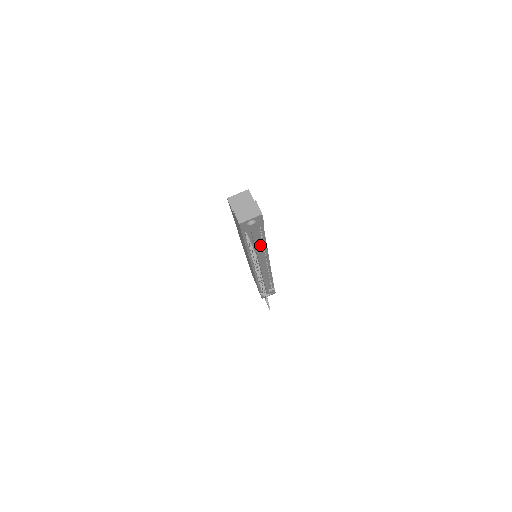
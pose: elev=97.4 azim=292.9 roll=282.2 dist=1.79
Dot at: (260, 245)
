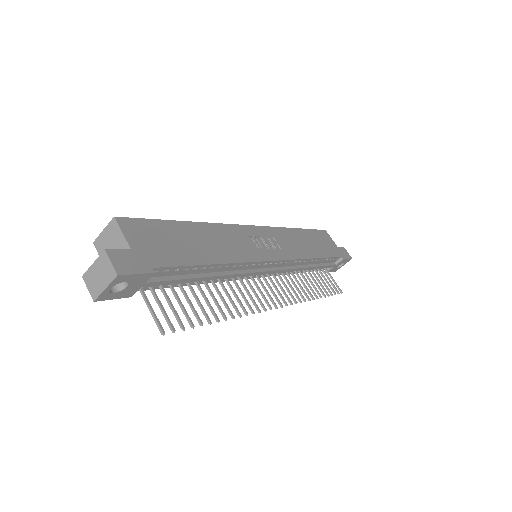
Dot at: (214, 270)
